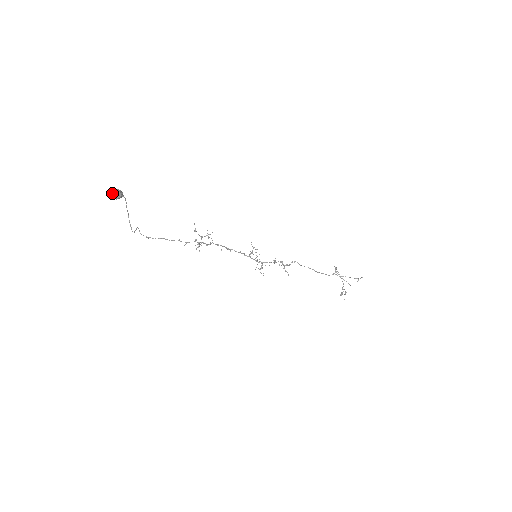
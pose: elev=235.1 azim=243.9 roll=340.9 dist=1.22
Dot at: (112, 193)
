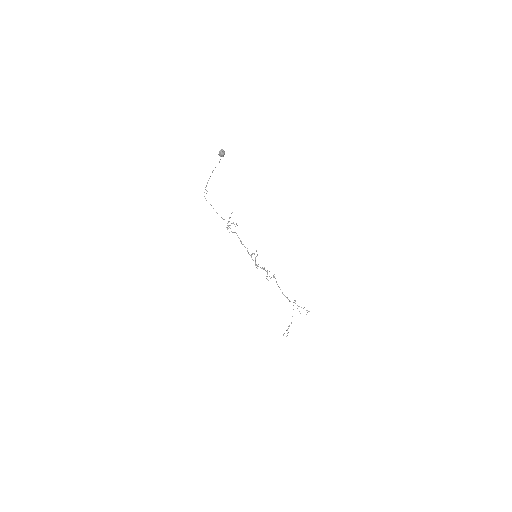
Dot at: (221, 150)
